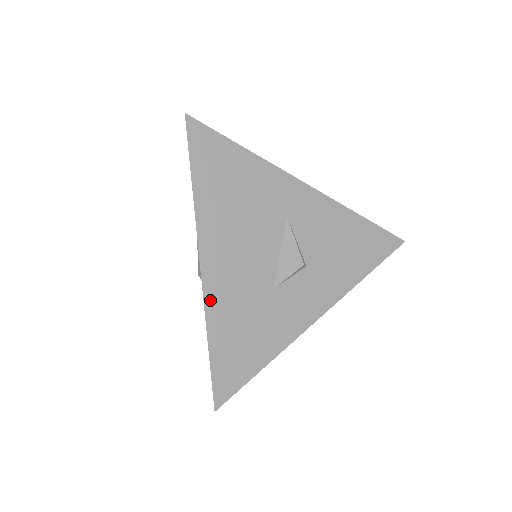
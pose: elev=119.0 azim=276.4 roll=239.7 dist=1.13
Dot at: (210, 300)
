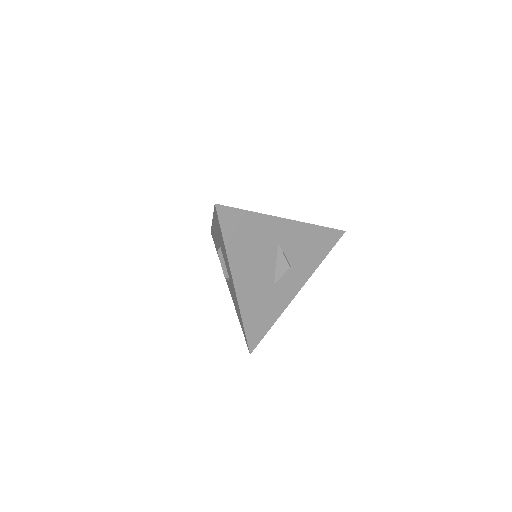
Dot at: (241, 302)
